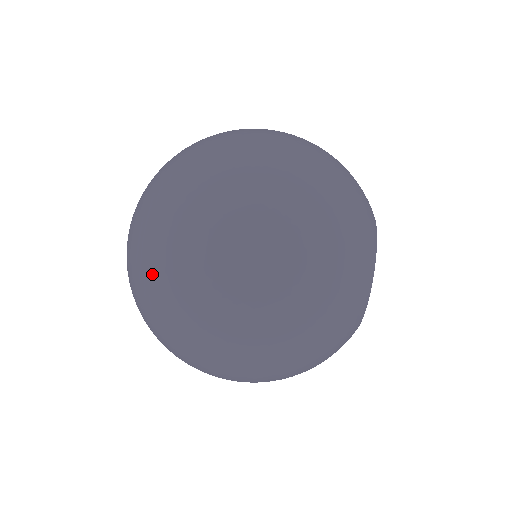
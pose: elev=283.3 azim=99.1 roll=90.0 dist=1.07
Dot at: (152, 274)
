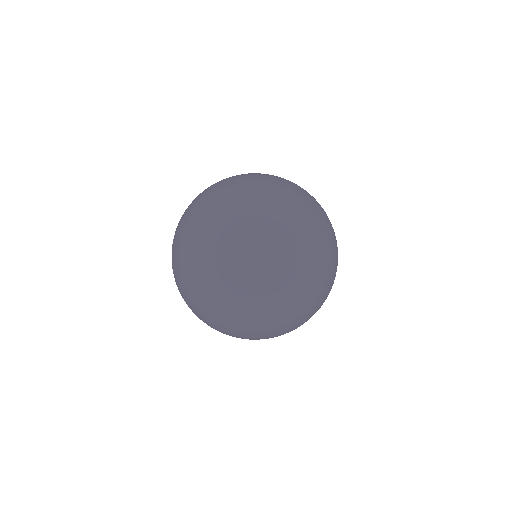
Dot at: (198, 205)
